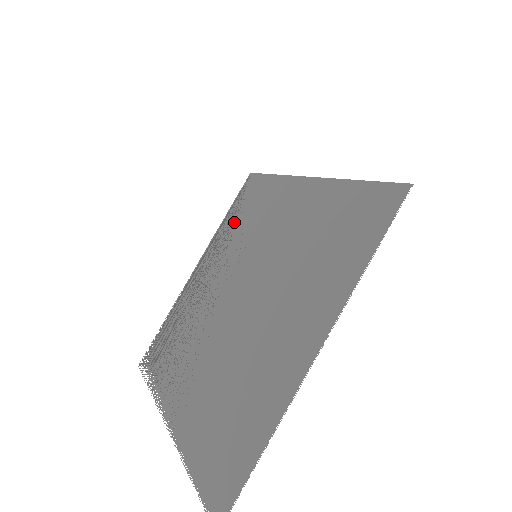
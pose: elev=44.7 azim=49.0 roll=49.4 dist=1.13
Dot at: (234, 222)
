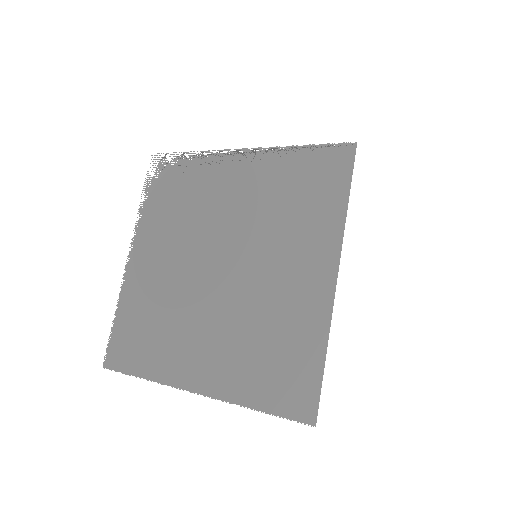
Dot at: (291, 176)
